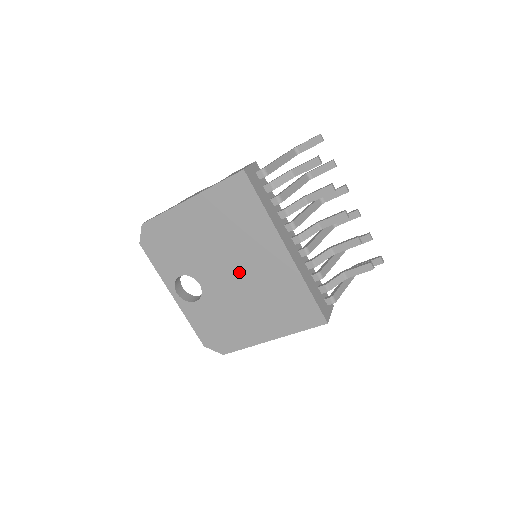
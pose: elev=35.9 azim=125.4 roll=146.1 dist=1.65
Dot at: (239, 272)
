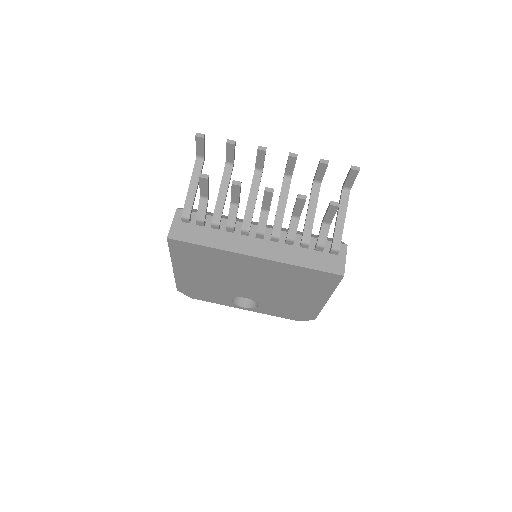
Dot at: (253, 282)
